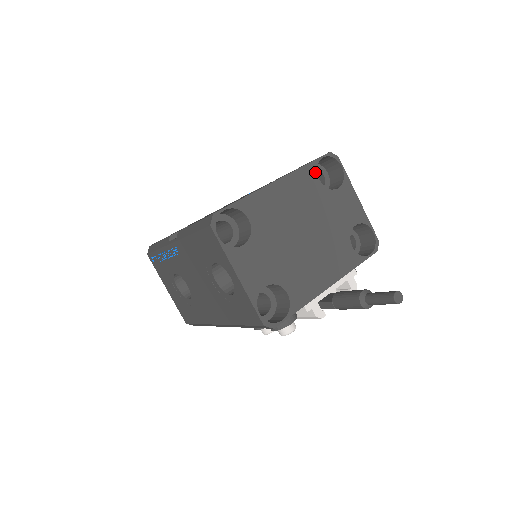
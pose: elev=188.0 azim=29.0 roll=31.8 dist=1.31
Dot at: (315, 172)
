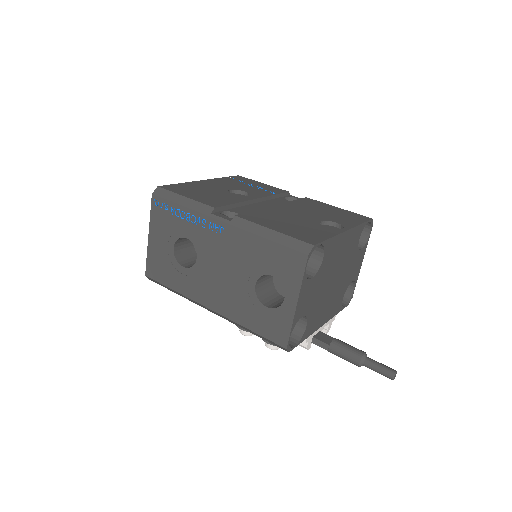
Dot at: (361, 232)
